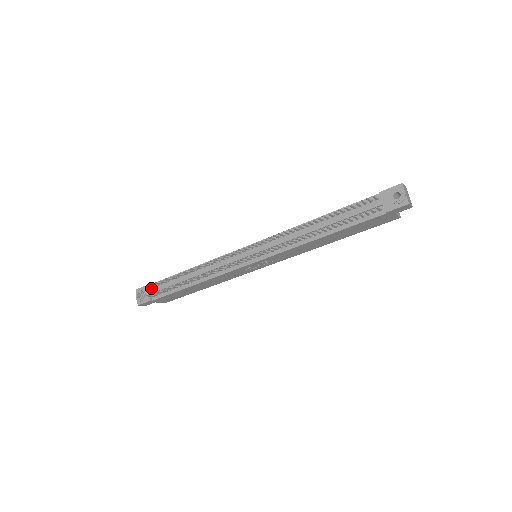
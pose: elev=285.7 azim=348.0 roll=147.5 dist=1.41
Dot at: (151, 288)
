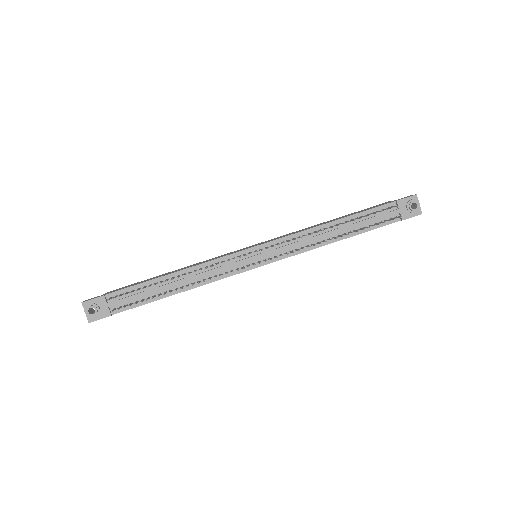
Dot at: occluded
